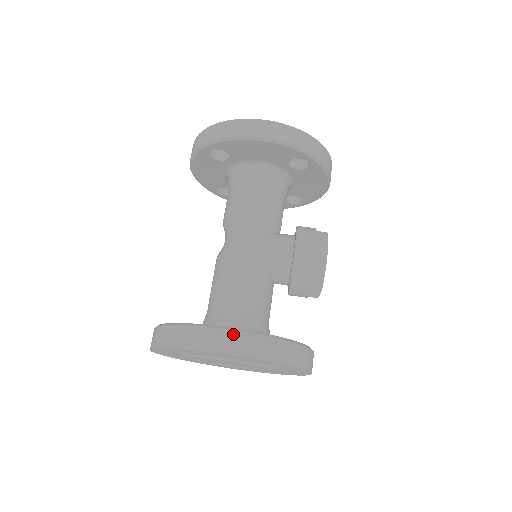
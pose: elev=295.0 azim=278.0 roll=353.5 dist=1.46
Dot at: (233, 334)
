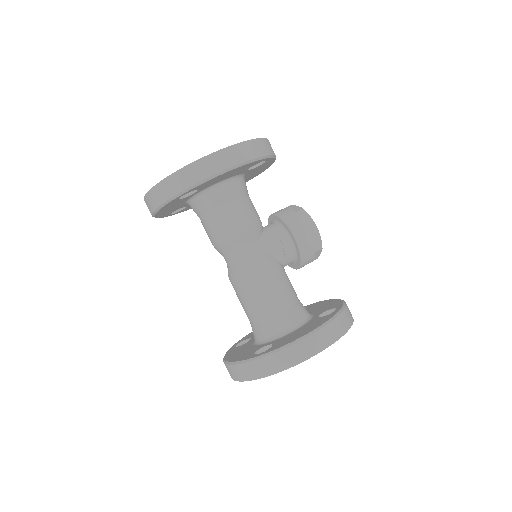
Dot at: (316, 335)
